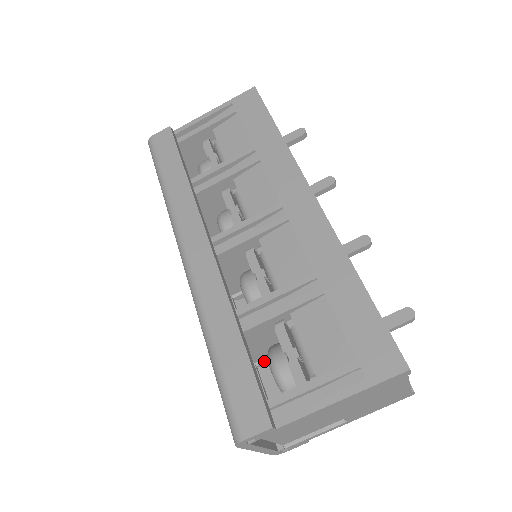
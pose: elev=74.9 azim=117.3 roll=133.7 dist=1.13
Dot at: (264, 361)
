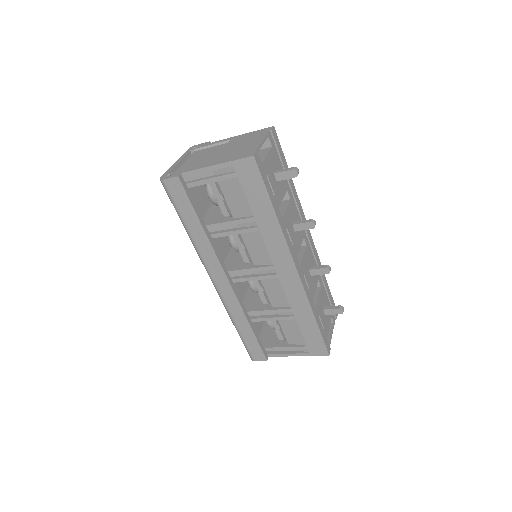
Dot at: occluded
